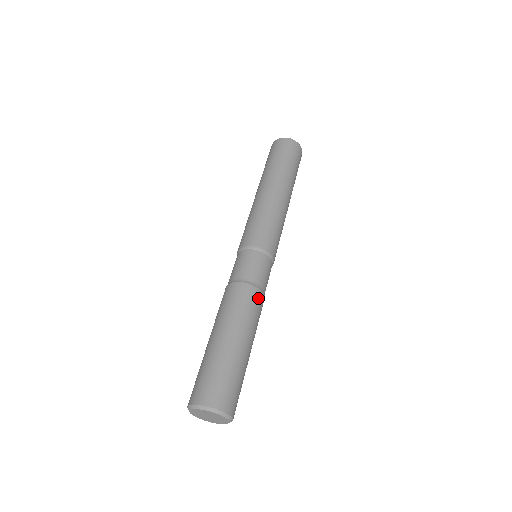
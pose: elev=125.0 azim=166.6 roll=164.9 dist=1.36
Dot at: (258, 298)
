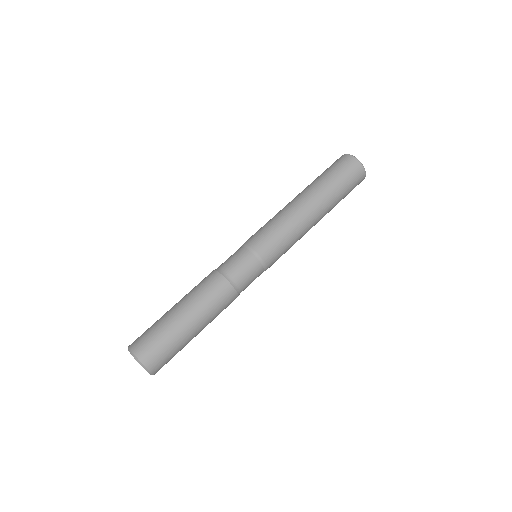
Dot at: (218, 283)
